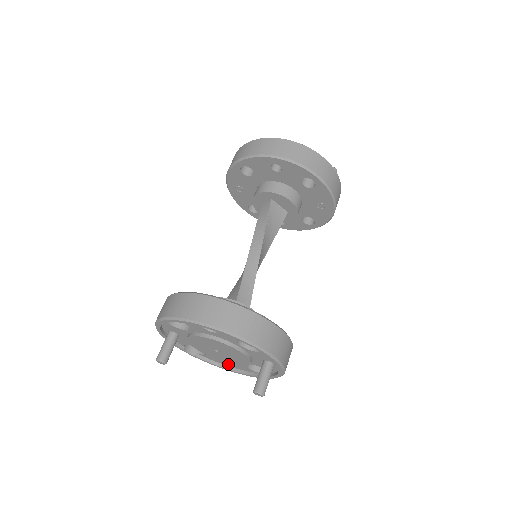
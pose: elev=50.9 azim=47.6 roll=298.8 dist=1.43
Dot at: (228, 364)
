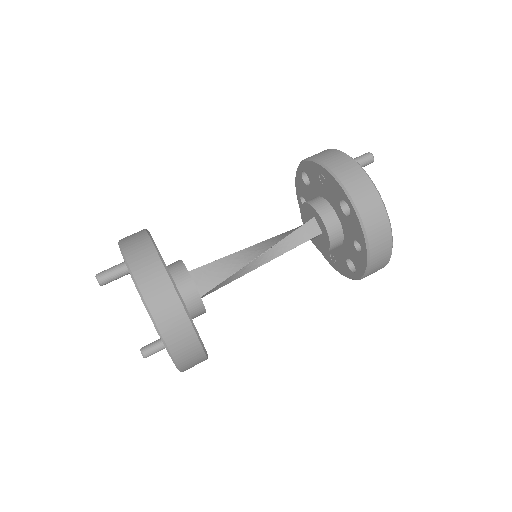
Dot at: occluded
